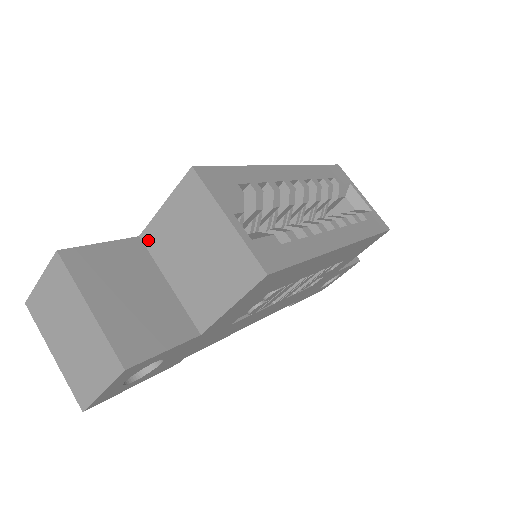
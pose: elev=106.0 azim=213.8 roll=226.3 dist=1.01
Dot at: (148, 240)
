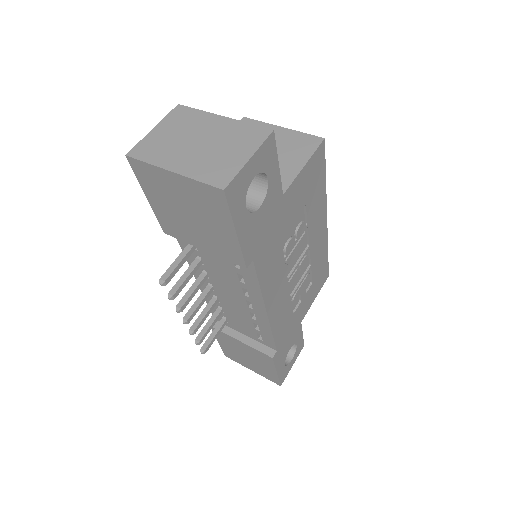
Dot at: occluded
